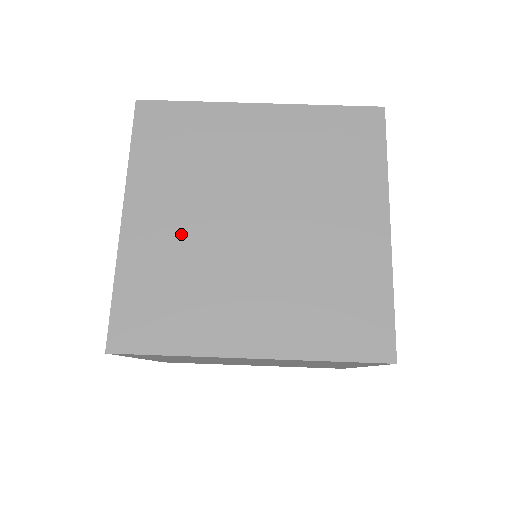
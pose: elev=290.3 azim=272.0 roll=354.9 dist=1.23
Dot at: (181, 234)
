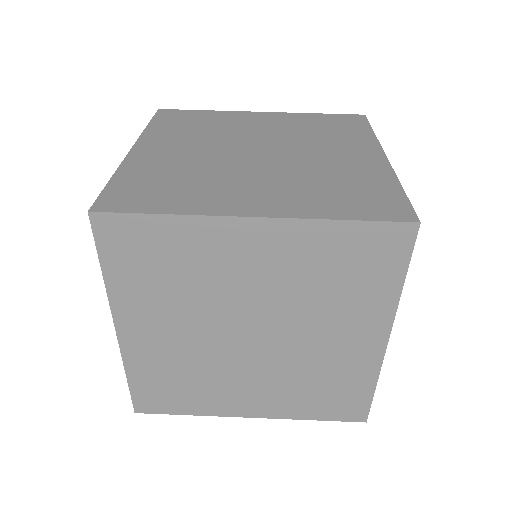
Dot at: (178, 344)
